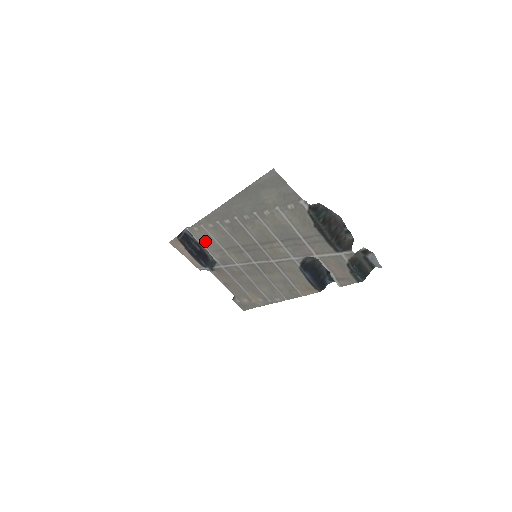
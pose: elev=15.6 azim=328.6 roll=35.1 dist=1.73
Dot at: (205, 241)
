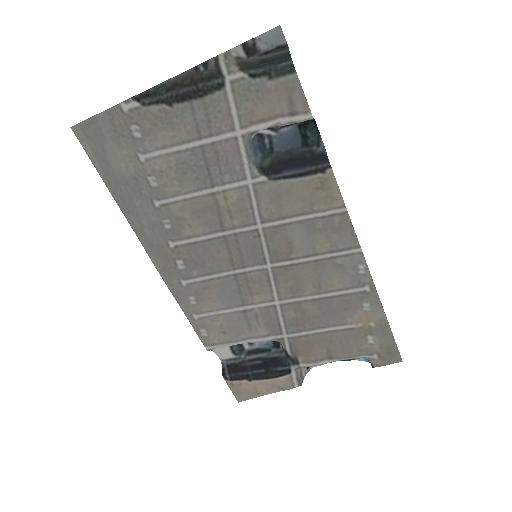
Dot at: (228, 332)
